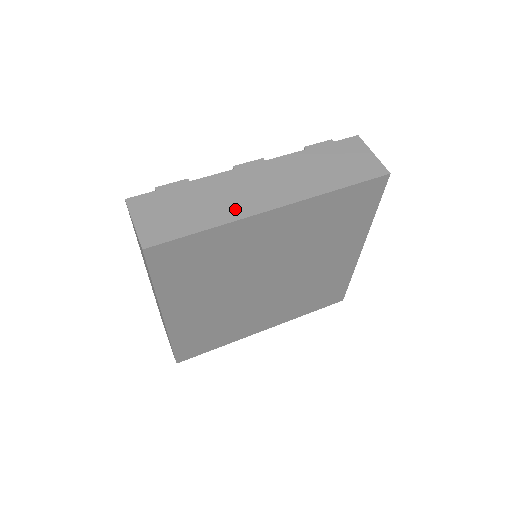
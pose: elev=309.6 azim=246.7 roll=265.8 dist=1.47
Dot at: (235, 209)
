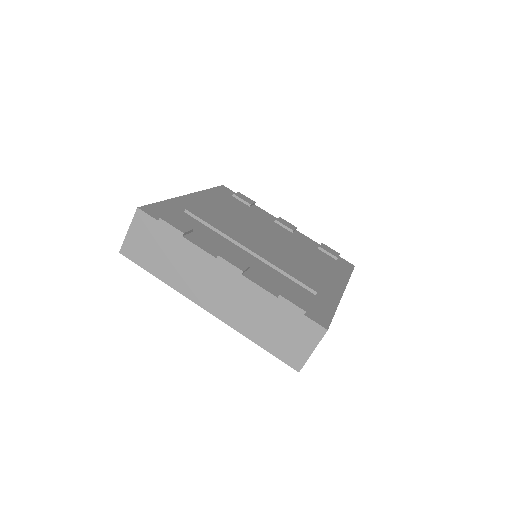
Dot at: (185, 285)
